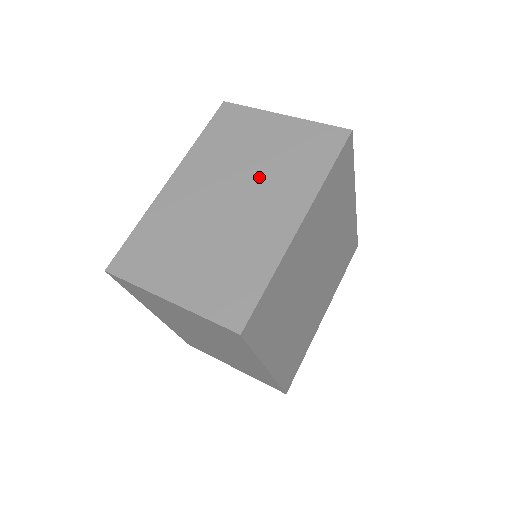
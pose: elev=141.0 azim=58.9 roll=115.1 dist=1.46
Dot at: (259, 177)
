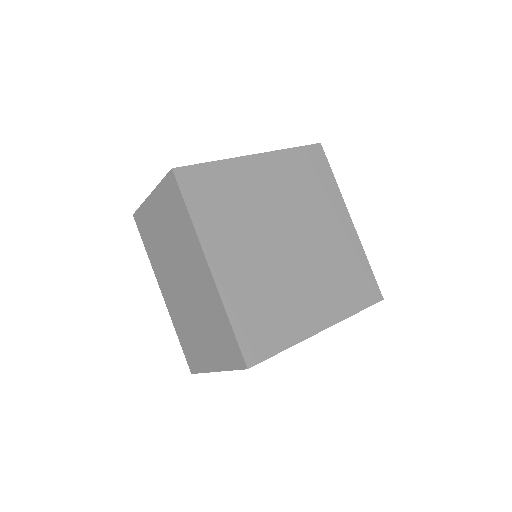
Dot at: occluded
